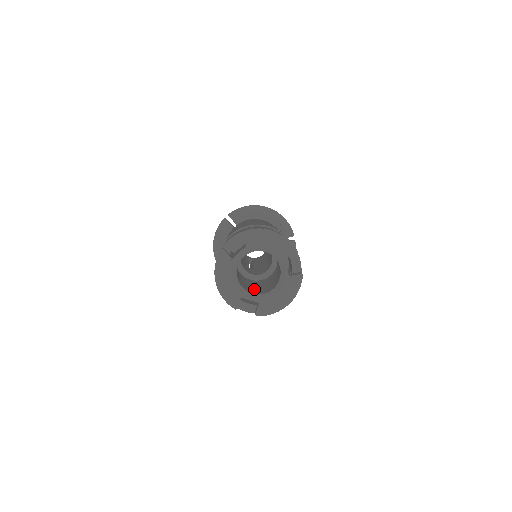
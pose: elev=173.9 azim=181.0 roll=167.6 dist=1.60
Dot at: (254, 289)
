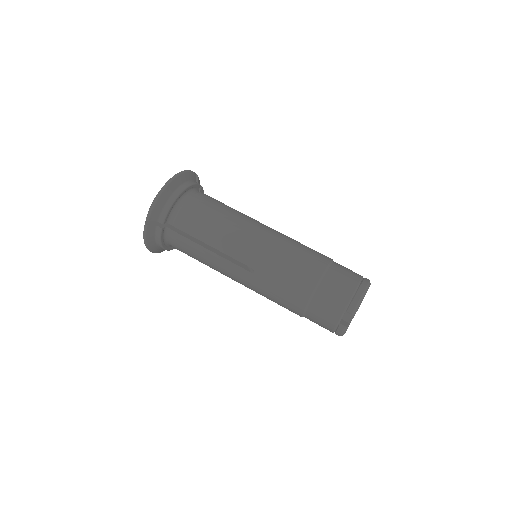
Dot at: occluded
